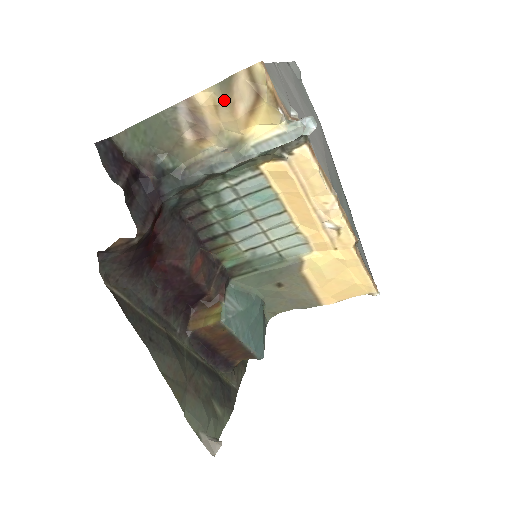
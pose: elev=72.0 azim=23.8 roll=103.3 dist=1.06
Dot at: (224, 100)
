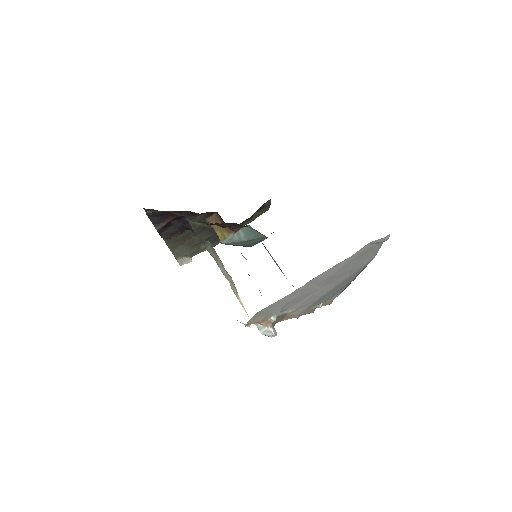
Dot at: occluded
